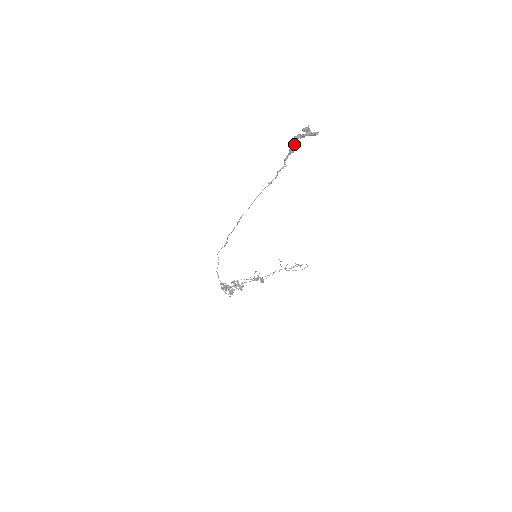
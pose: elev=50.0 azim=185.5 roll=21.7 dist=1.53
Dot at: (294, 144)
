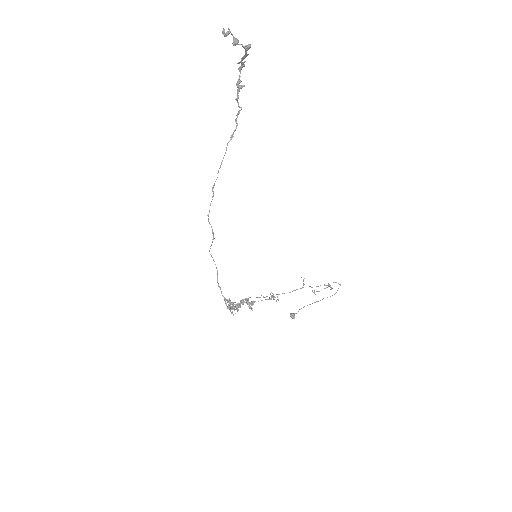
Dot at: (239, 76)
